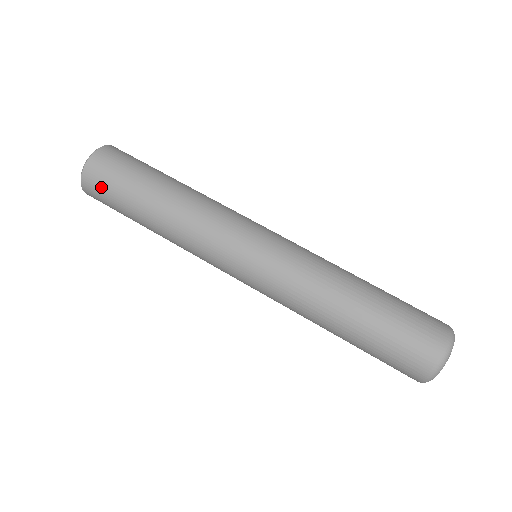
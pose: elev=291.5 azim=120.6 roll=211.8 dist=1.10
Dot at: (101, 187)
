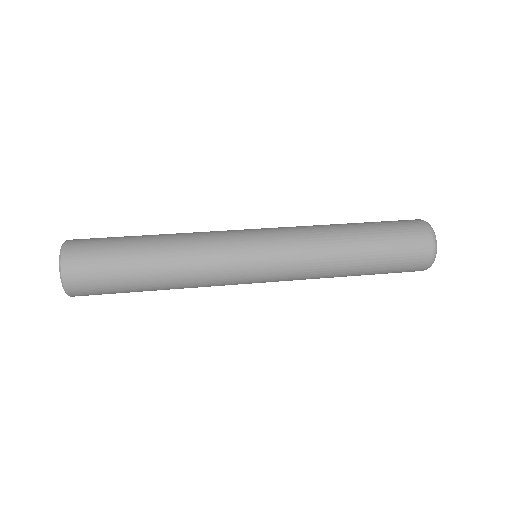
Dot at: (91, 285)
